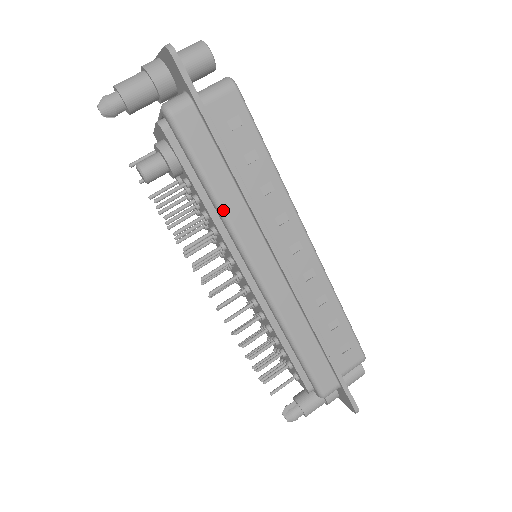
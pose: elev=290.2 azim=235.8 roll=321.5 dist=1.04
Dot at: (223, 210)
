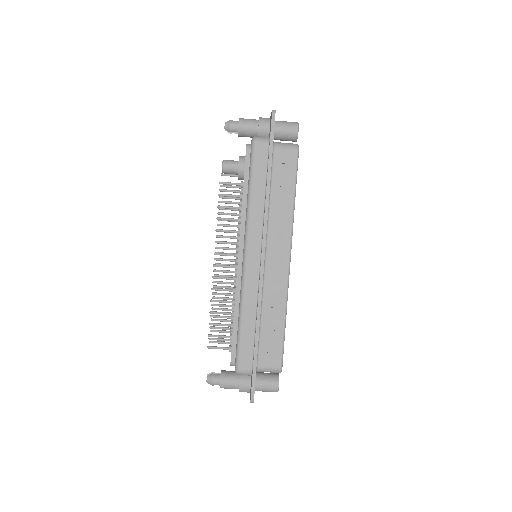
Dot at: (249, 206)
